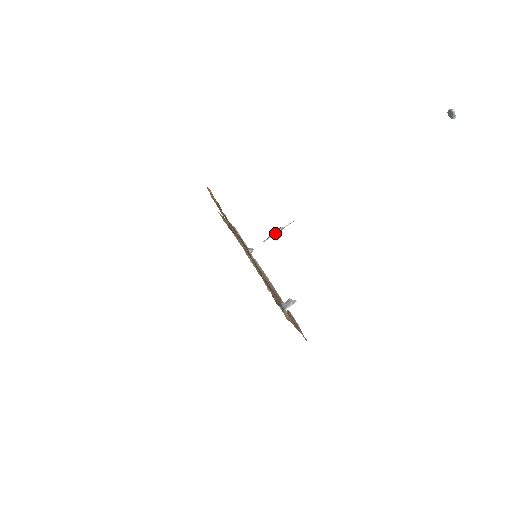
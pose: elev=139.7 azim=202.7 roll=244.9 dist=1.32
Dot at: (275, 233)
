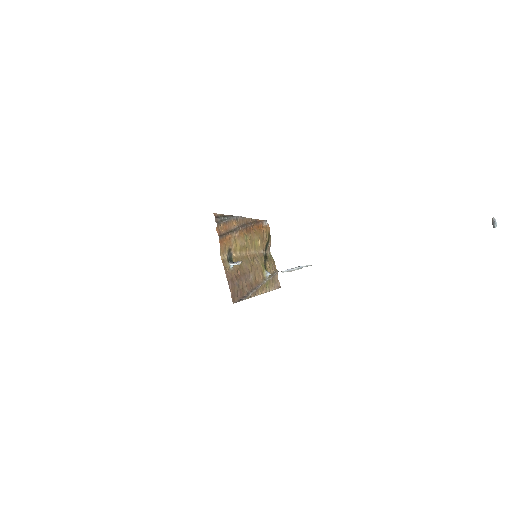
Dot at: (292, 268)
